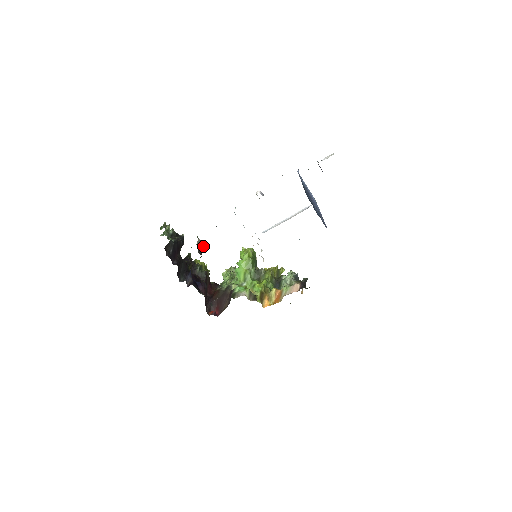
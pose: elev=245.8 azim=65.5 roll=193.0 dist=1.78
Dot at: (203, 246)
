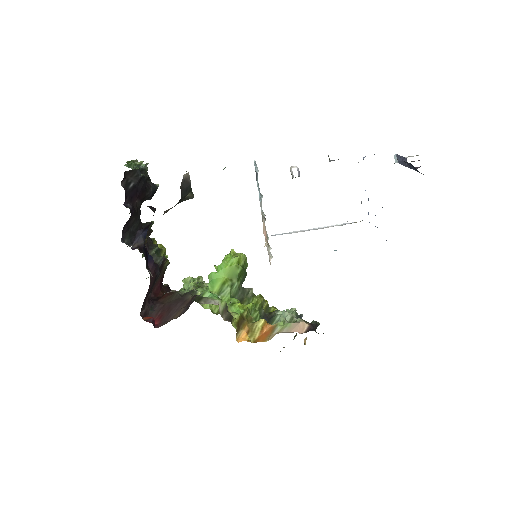
Dot at: (189, 189)
